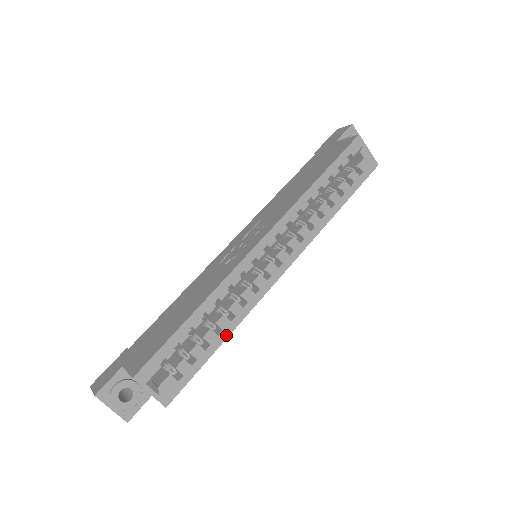
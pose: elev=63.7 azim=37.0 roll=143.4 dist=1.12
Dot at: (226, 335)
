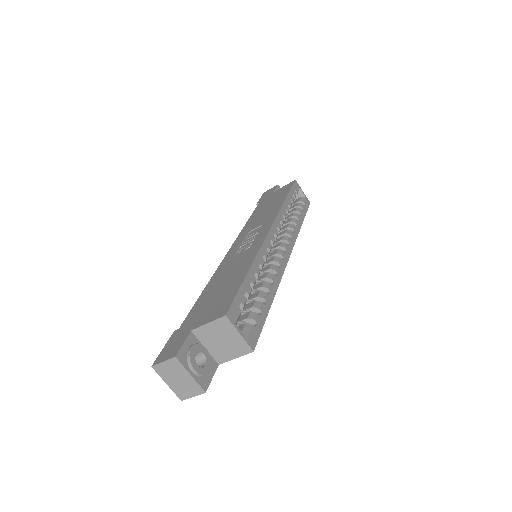
Dot at: (272, 296)
